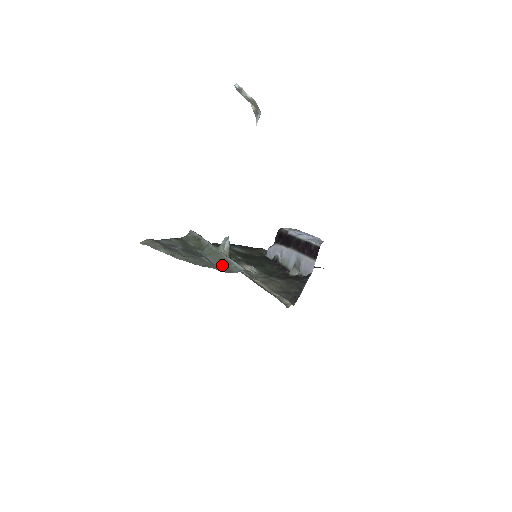
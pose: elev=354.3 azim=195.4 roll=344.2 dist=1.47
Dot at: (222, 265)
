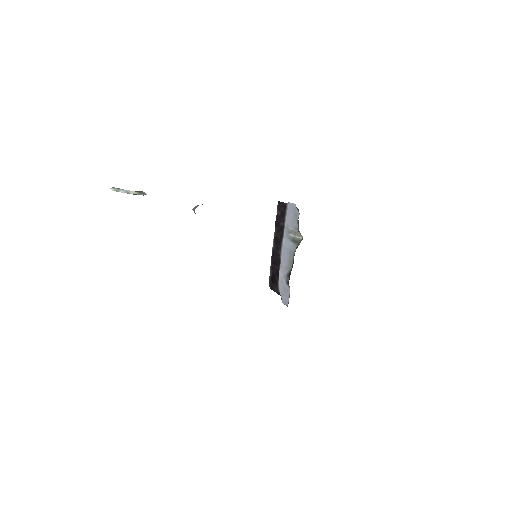
Dot at: occluded
